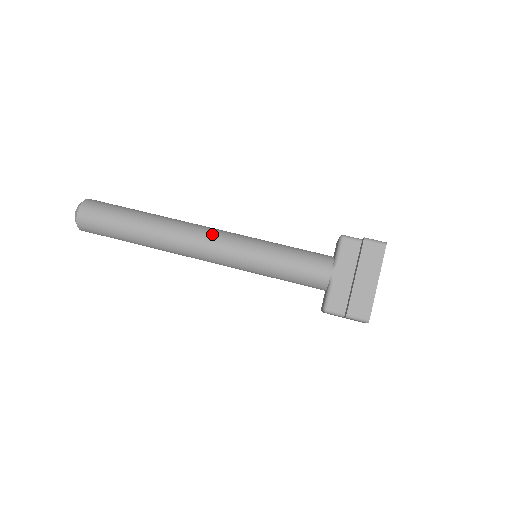
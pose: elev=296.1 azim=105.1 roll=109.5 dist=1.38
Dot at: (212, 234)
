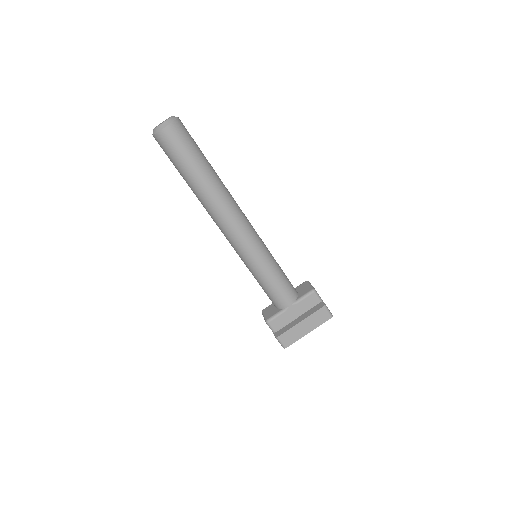
Dot at: (244, 226)
